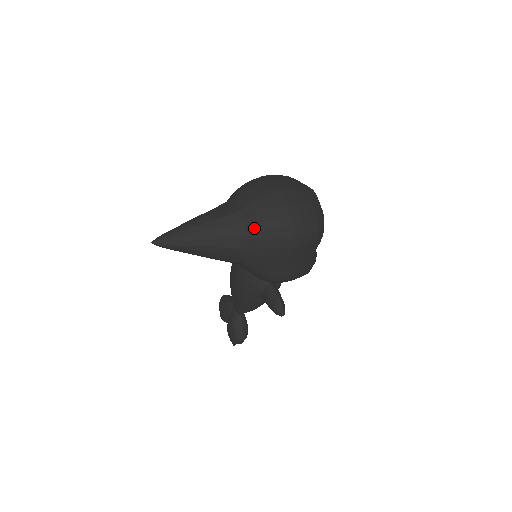
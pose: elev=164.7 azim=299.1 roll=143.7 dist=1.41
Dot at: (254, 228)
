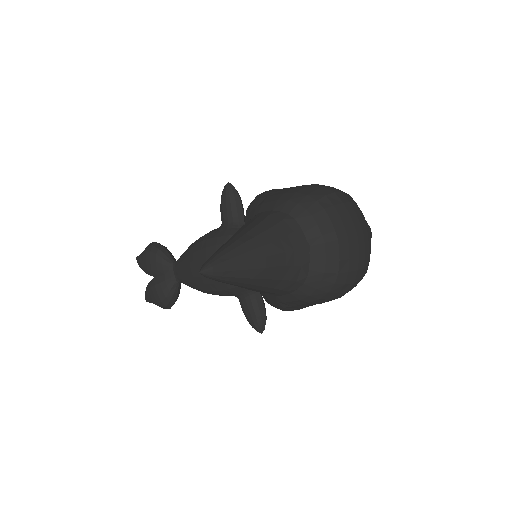
Dot at: (318, 276)
